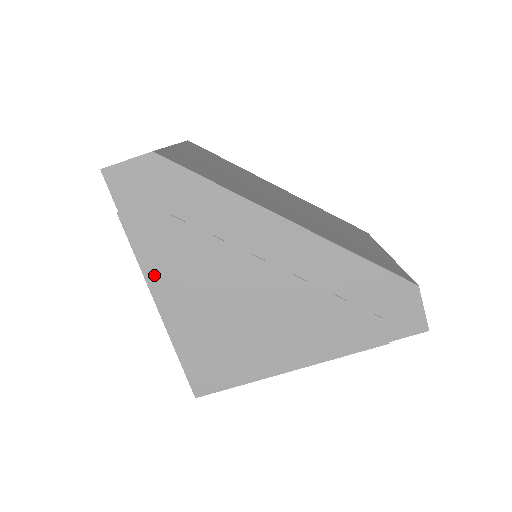
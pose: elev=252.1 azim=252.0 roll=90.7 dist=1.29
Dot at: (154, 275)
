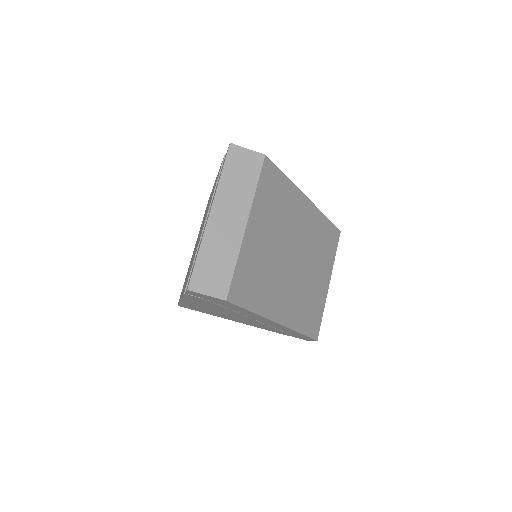
Dot at: (188, 300)
